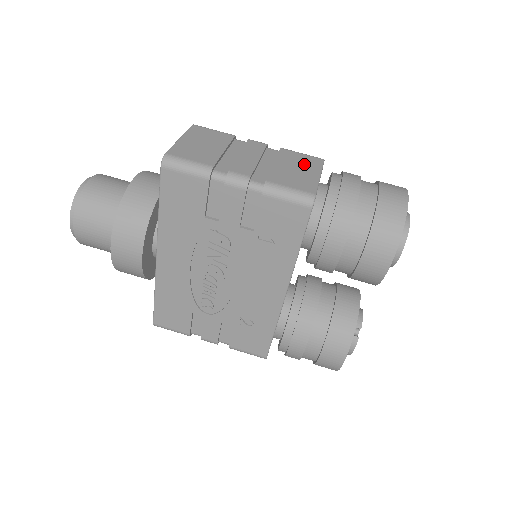
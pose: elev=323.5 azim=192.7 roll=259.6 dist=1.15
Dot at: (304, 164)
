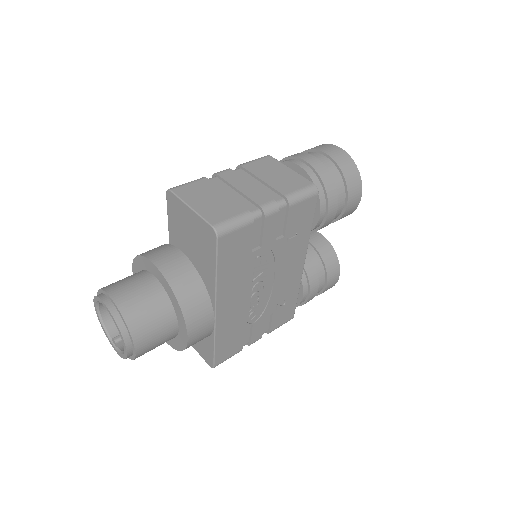
Dot at: (271, 167)
